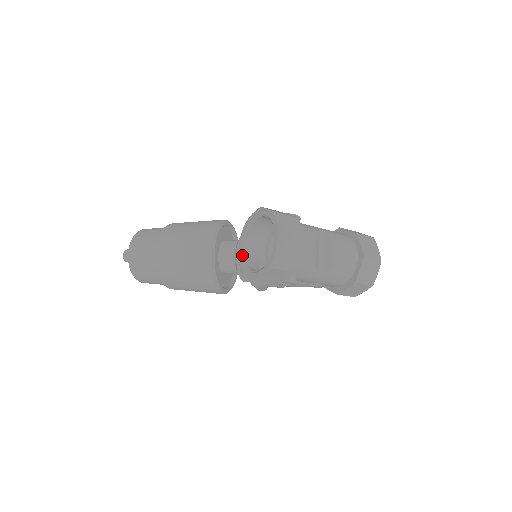
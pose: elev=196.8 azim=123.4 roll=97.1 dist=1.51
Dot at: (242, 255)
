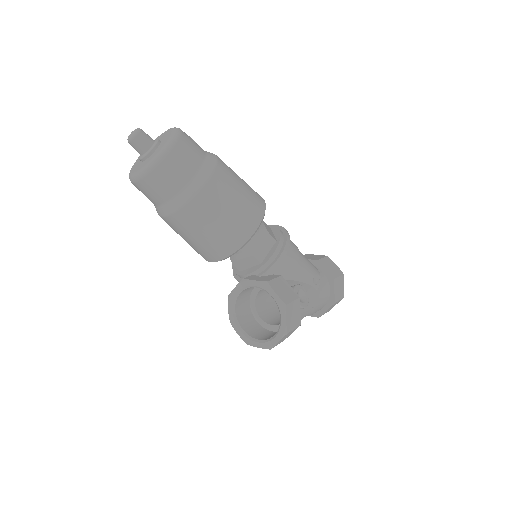
Dot at: (240, 291)
